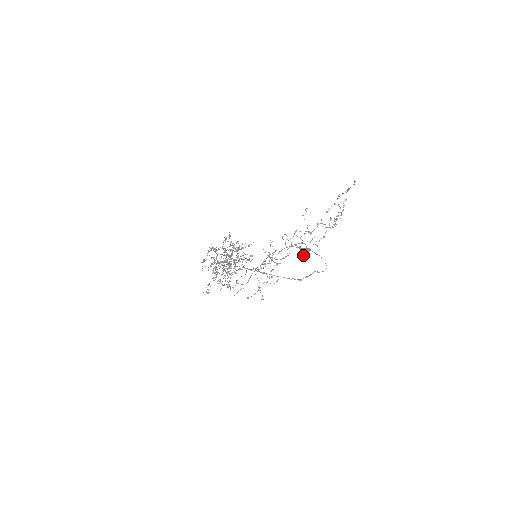
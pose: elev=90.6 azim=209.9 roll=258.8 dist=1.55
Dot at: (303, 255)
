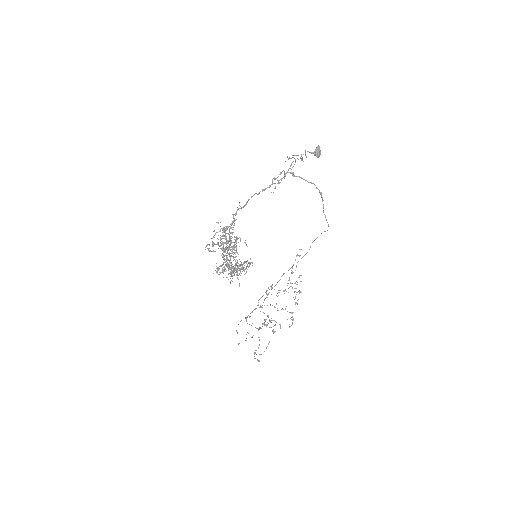
Dot at: (319, 149)
